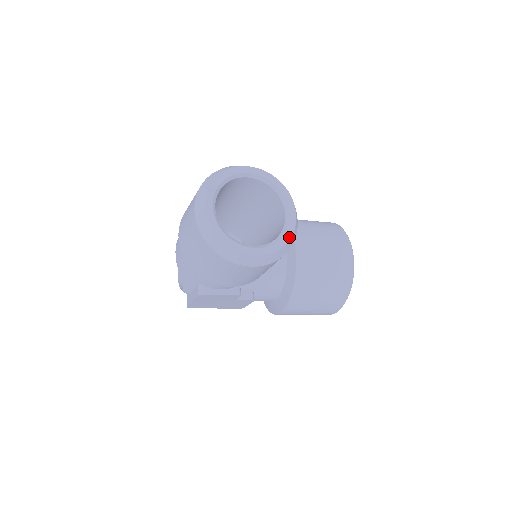
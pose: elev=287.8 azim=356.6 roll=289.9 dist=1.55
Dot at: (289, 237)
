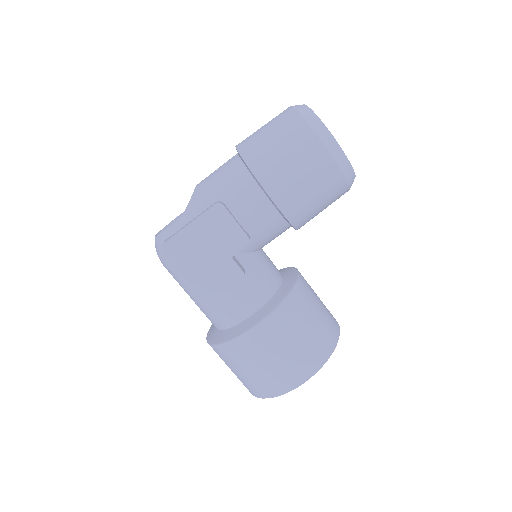
Dot at: (354, 172)
